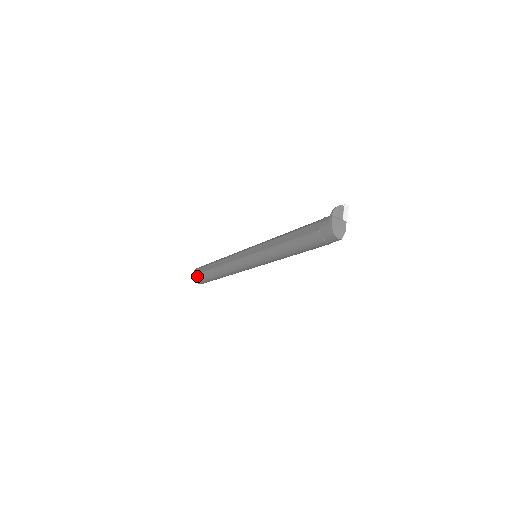
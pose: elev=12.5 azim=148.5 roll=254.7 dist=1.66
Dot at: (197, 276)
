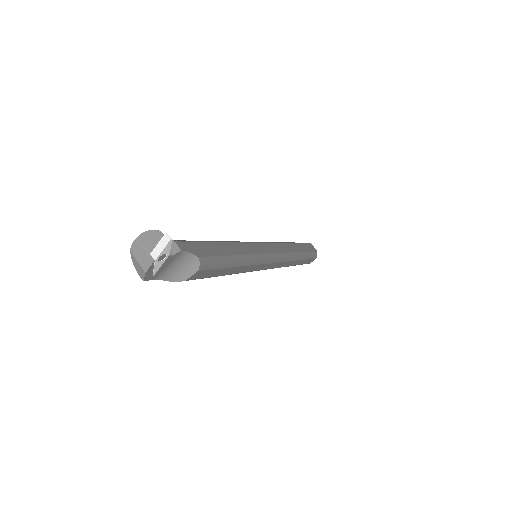
Dot at: occluded
